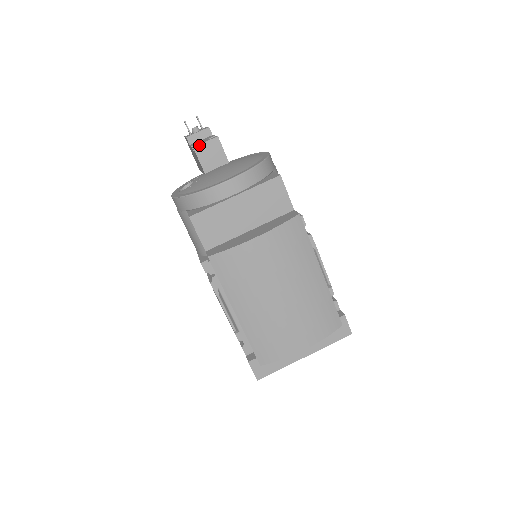
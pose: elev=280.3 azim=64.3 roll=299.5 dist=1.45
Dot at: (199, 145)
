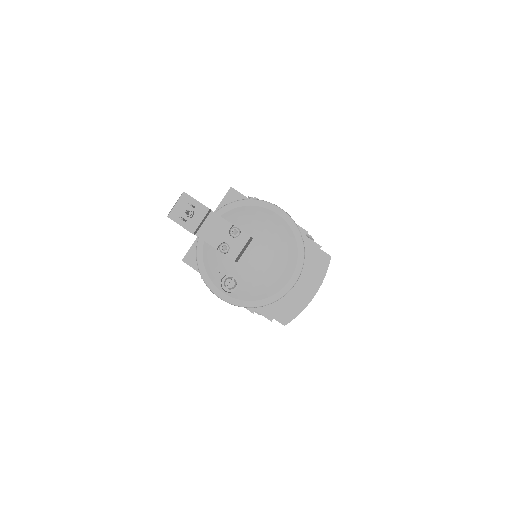
Dot at: (238, 255)
